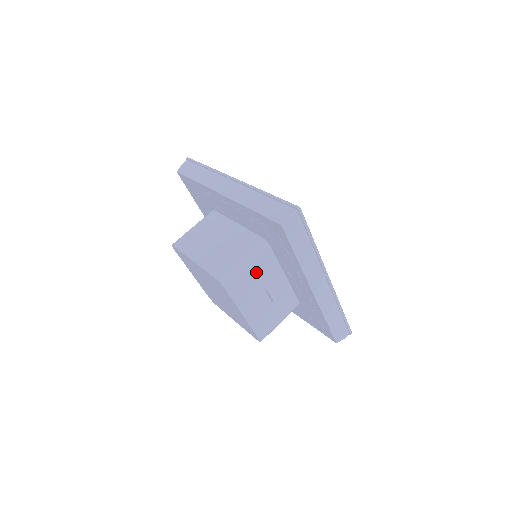
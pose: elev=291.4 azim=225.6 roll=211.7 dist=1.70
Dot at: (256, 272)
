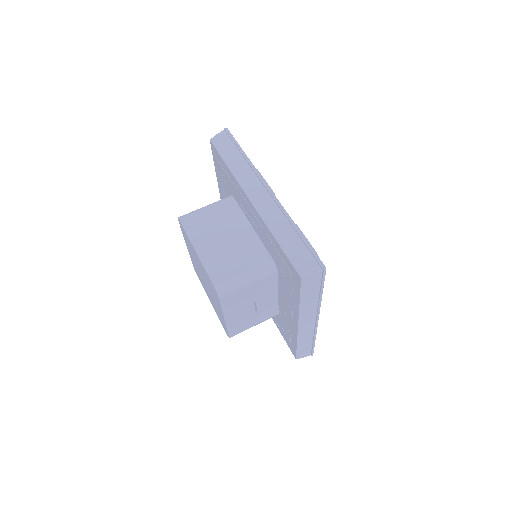
Dot at: (254, 289)
